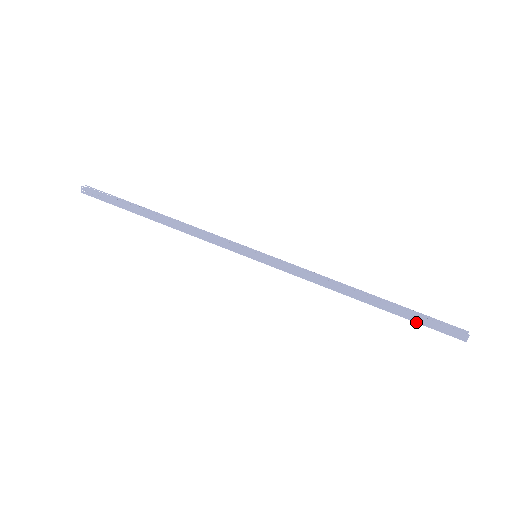
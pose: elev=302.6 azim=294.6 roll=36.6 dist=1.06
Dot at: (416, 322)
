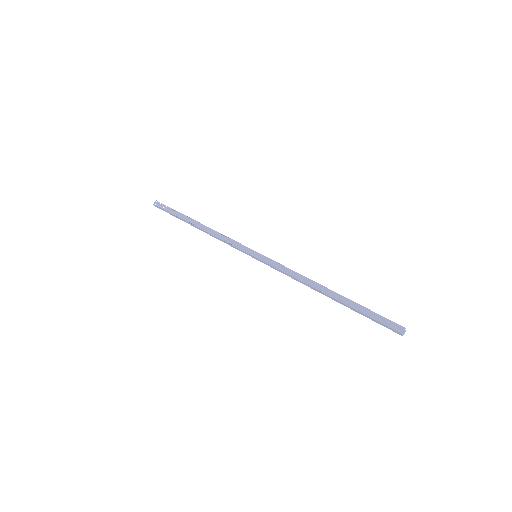
Dot at: (364, 314)
